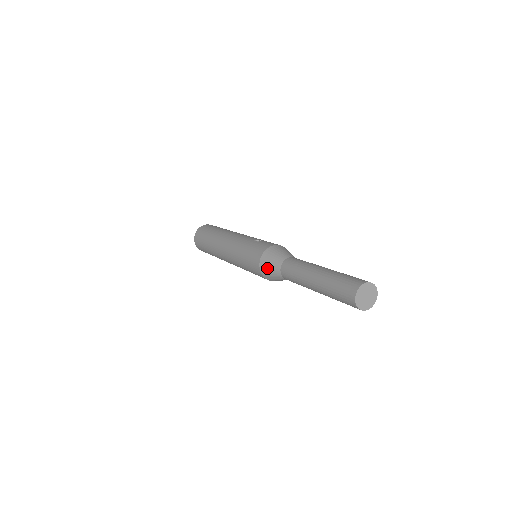
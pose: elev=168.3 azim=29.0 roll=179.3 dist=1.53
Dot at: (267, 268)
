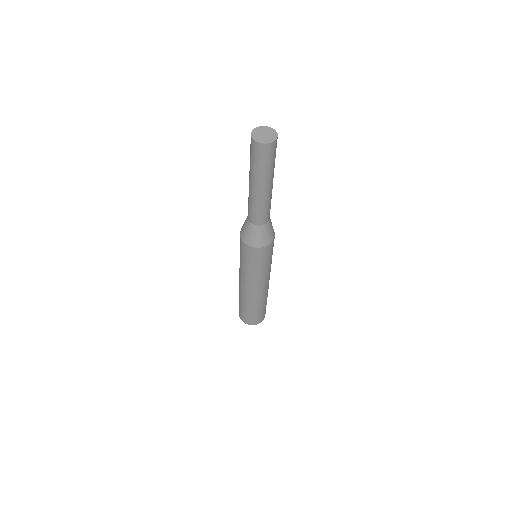
Dot at: (248, 236)
